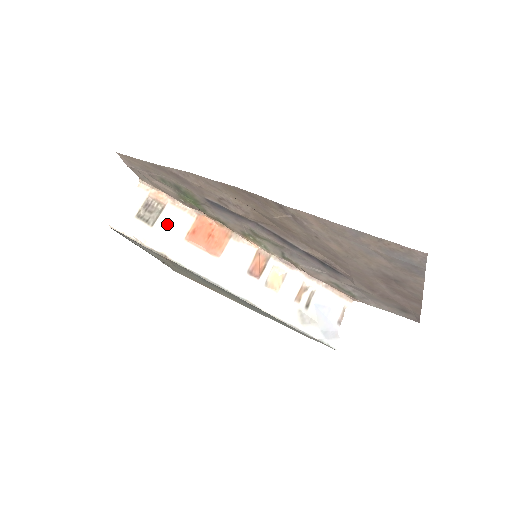
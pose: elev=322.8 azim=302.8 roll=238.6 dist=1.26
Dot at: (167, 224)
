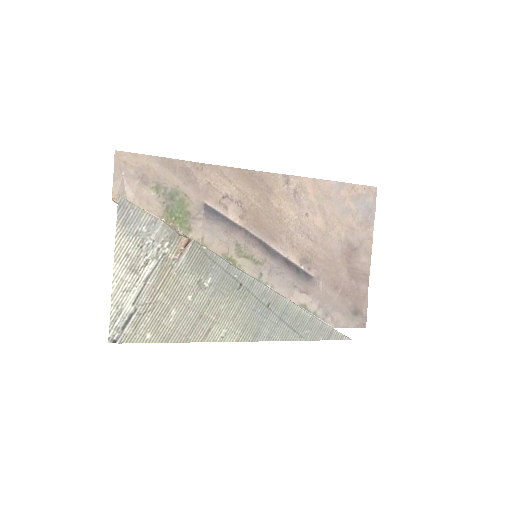
Dot at: occluded
